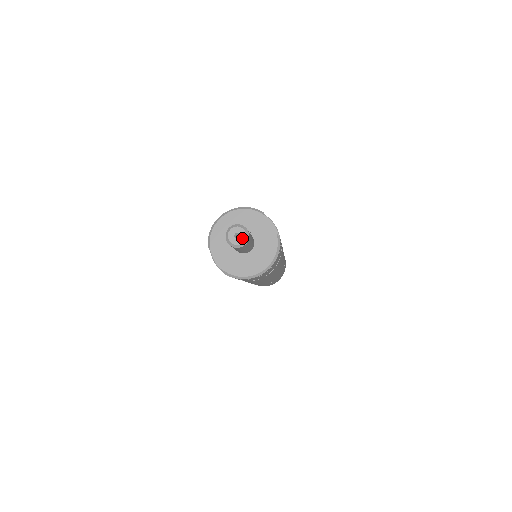
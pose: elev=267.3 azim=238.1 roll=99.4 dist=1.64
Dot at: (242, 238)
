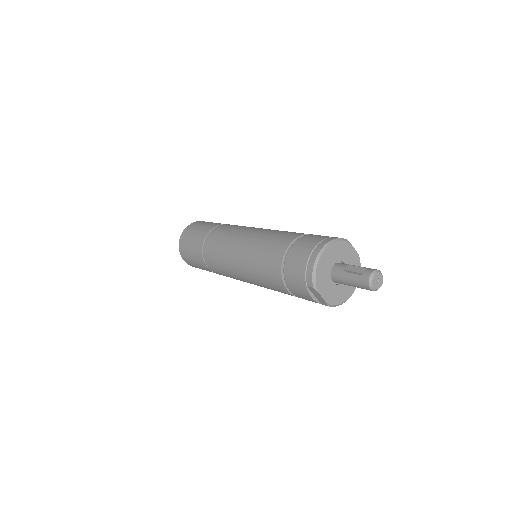
Dot at: (381, 281)
